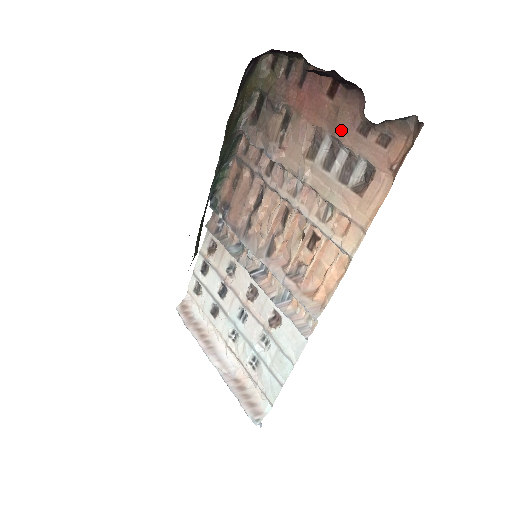
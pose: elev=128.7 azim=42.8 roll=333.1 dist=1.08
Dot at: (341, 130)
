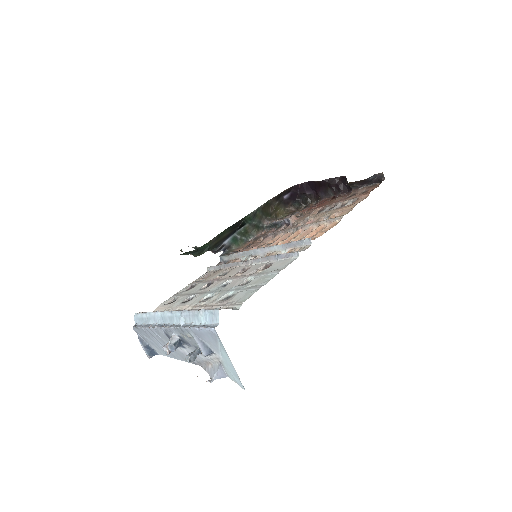
Dot at: (337, 201)
